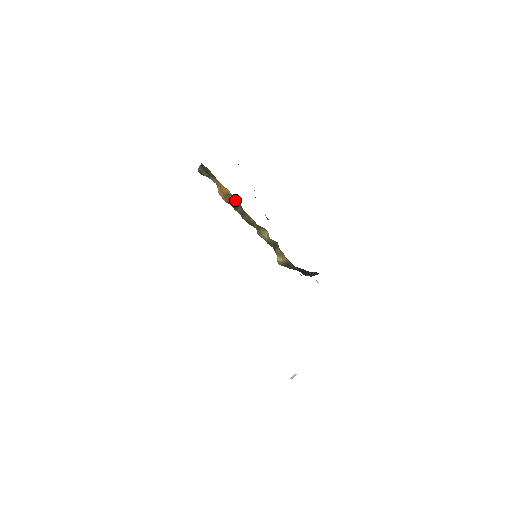
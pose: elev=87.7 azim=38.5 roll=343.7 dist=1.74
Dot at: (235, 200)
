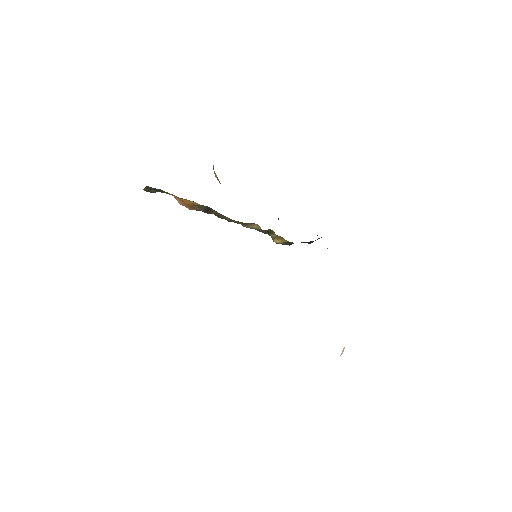
Dot at: (206, 208)
